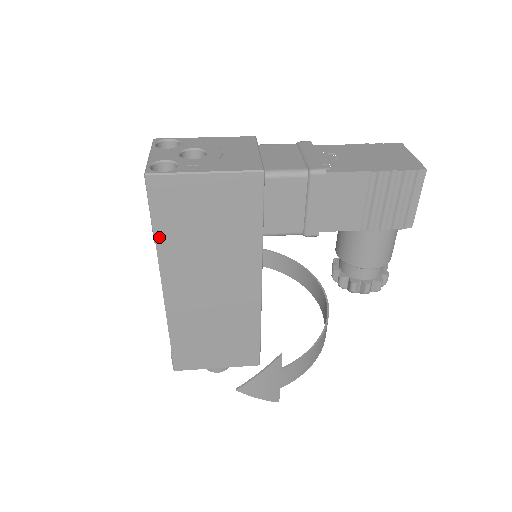
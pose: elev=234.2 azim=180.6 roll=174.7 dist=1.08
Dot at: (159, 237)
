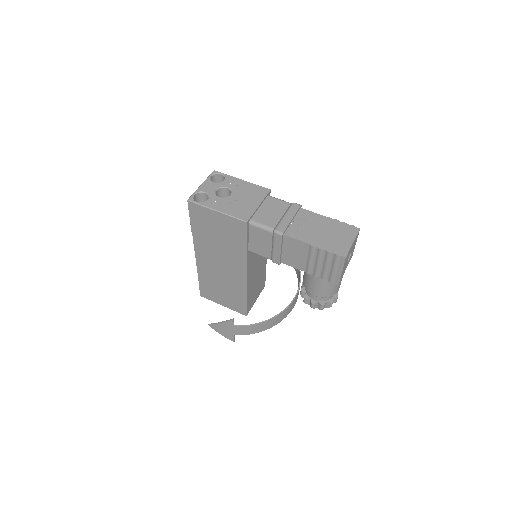
Dot at: (194, 230)
